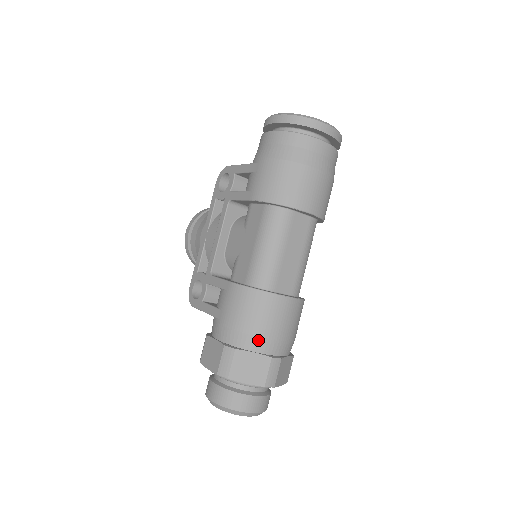
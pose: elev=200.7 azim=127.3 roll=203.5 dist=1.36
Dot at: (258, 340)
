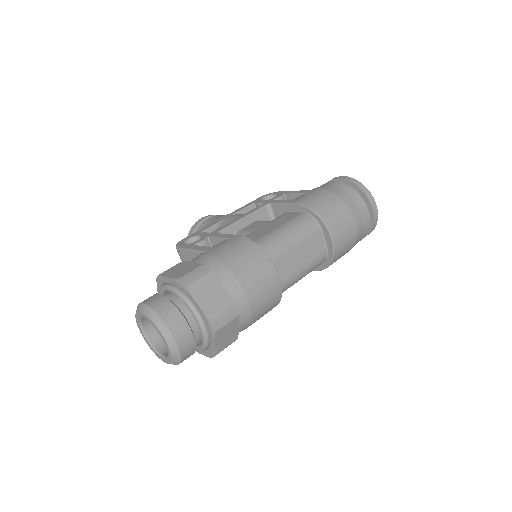
Dot at: (235, 281)
